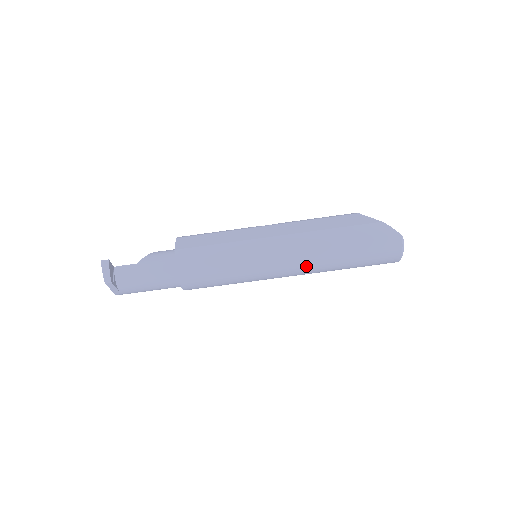
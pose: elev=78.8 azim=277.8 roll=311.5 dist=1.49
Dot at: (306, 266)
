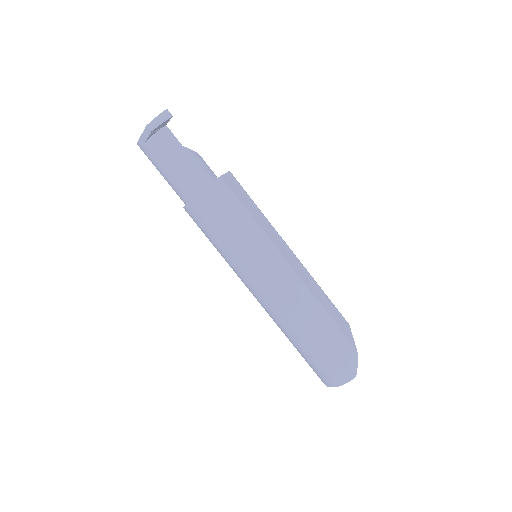
Dot at: (278, 308)
